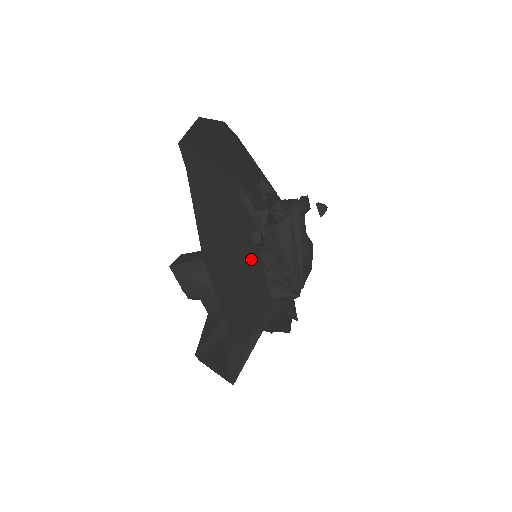
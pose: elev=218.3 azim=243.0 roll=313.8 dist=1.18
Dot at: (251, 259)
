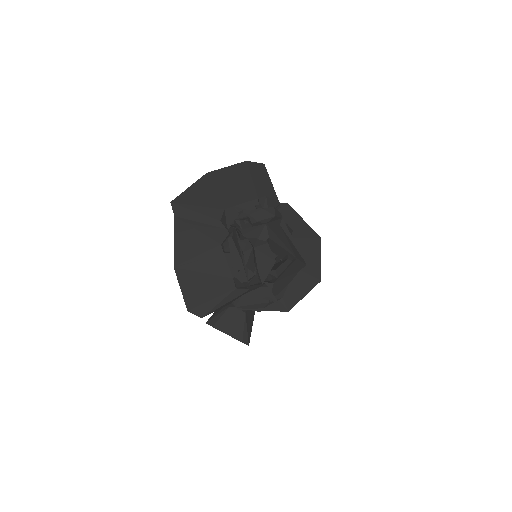
Dot at: (219, 263)
